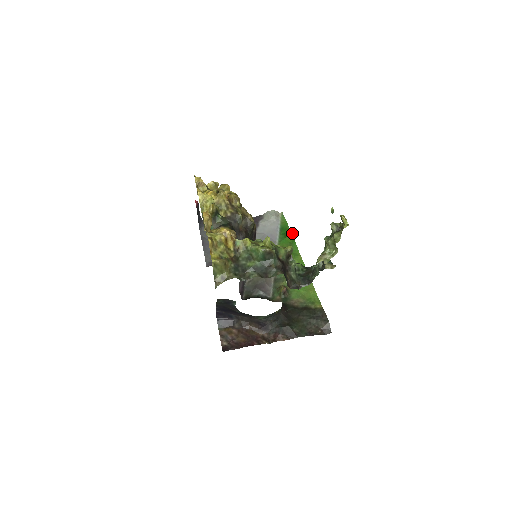
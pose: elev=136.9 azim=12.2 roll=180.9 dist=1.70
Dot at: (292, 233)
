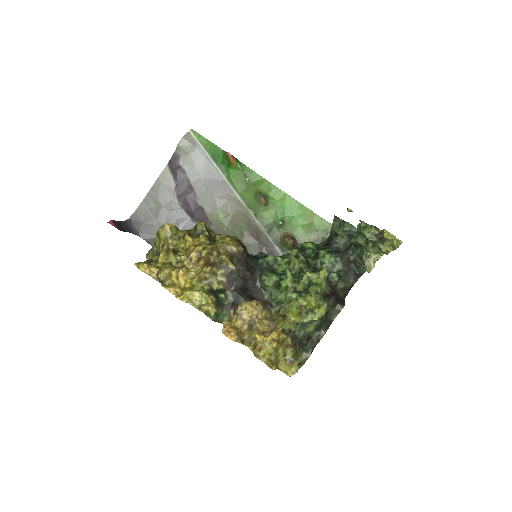
Dot at: (234, 159)
